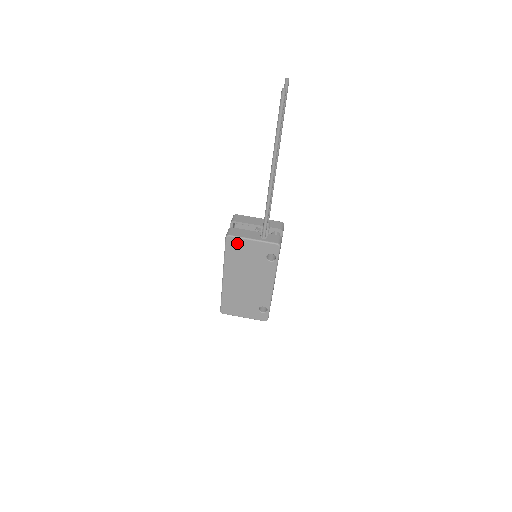
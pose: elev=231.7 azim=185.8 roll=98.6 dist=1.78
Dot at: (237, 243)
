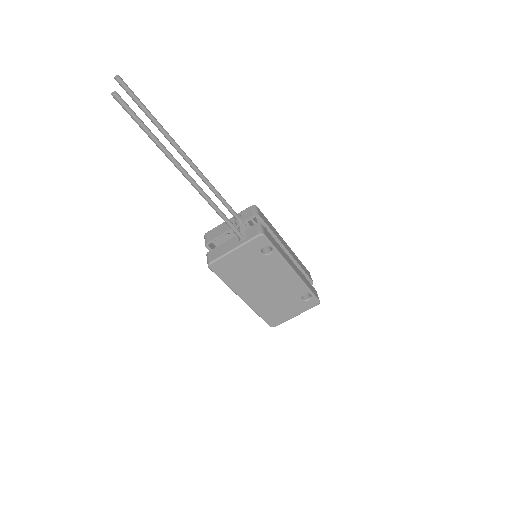
Dot at: (223, 264)
